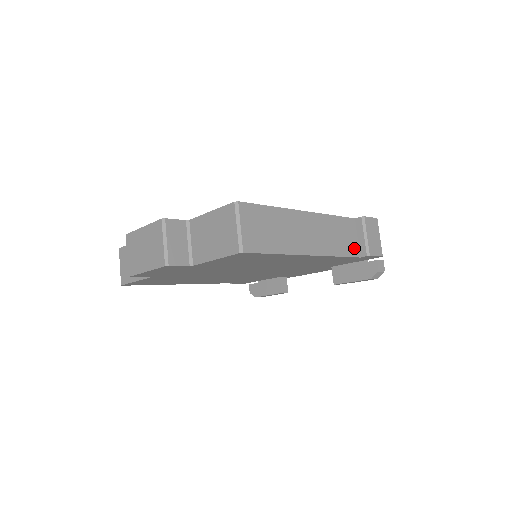
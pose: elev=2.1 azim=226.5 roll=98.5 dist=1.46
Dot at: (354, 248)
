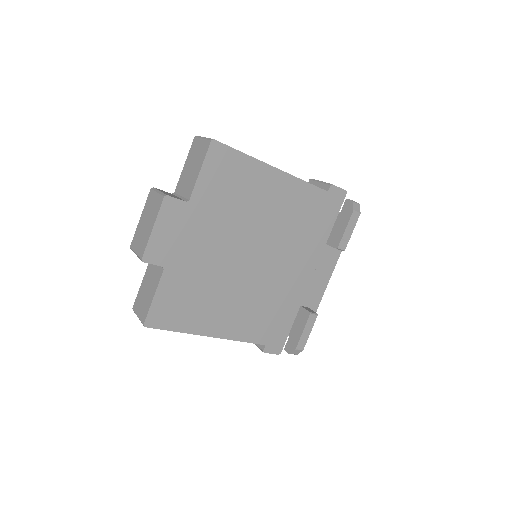
Dot at: occluded
